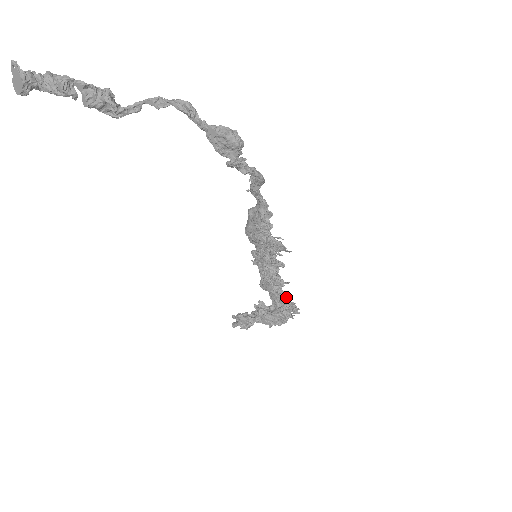
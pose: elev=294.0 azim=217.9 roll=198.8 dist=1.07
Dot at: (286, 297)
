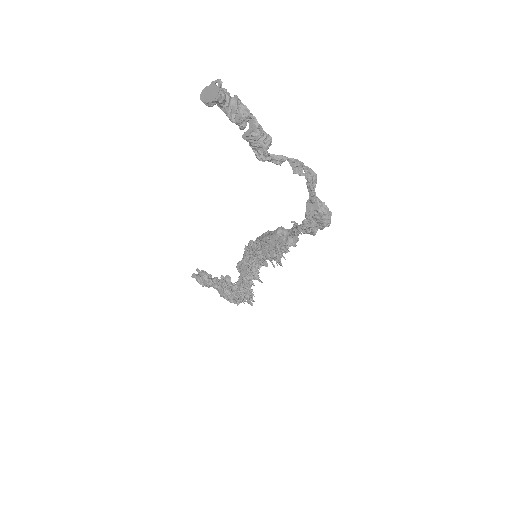
Dot at: occluded
